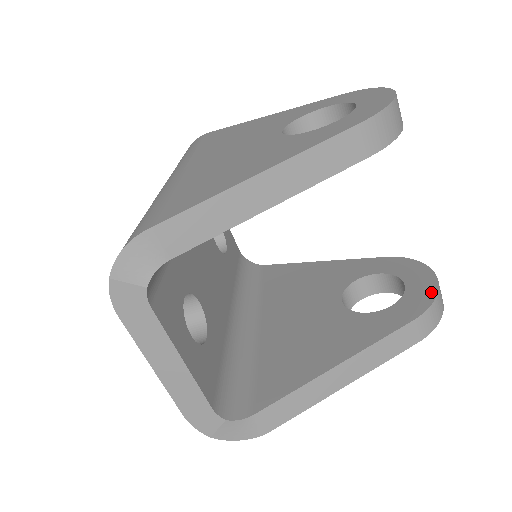
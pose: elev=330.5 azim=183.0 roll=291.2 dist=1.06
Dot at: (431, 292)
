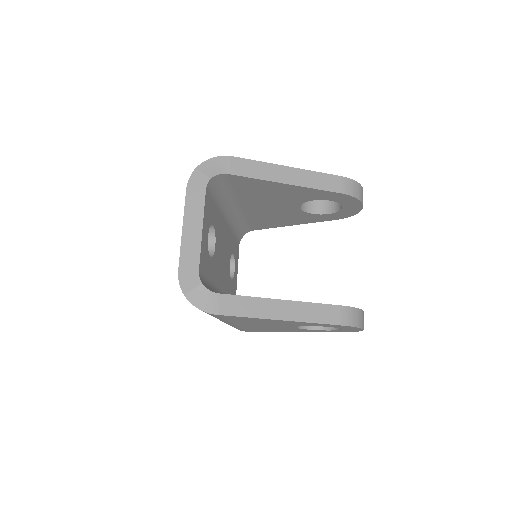
Dot at: occluded
